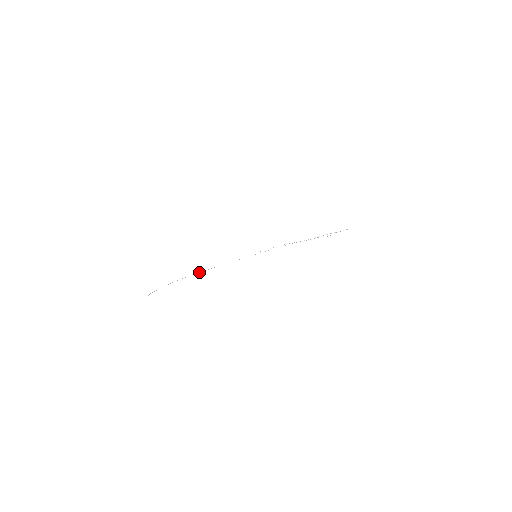
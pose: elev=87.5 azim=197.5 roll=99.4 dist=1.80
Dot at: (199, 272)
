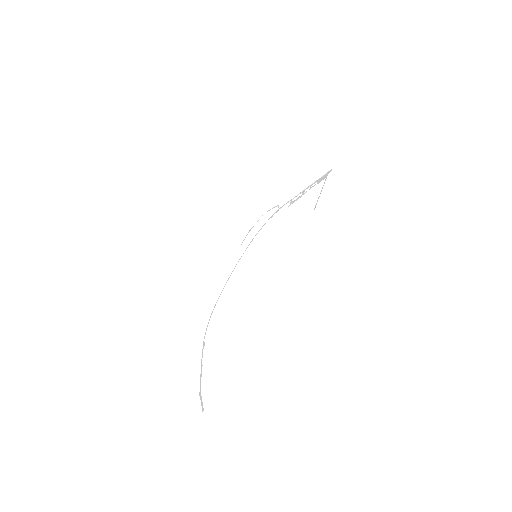
Dot at: occluded
